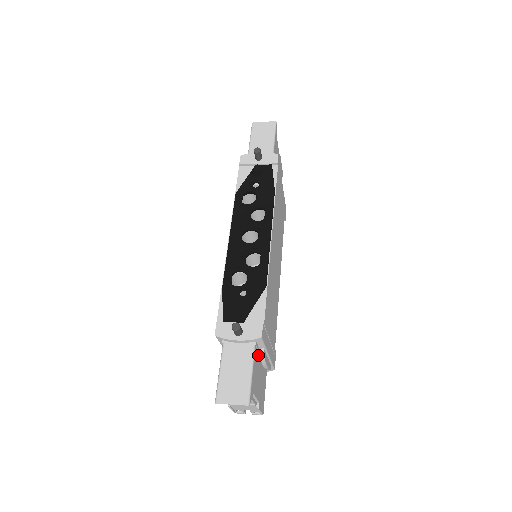
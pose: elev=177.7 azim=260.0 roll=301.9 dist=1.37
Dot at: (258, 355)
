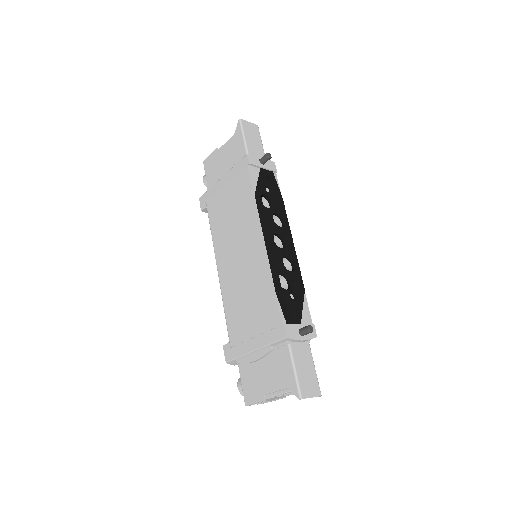
Dot at: occluded
